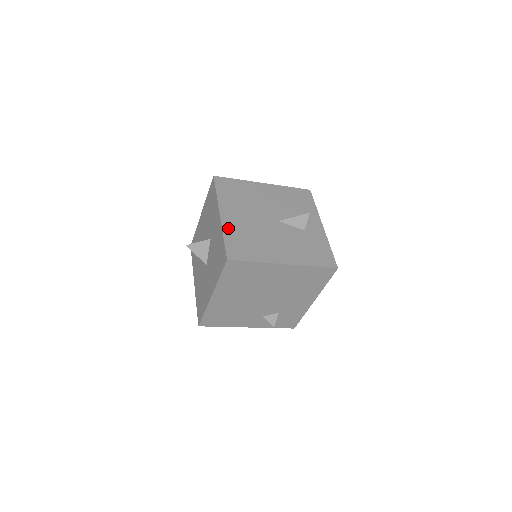
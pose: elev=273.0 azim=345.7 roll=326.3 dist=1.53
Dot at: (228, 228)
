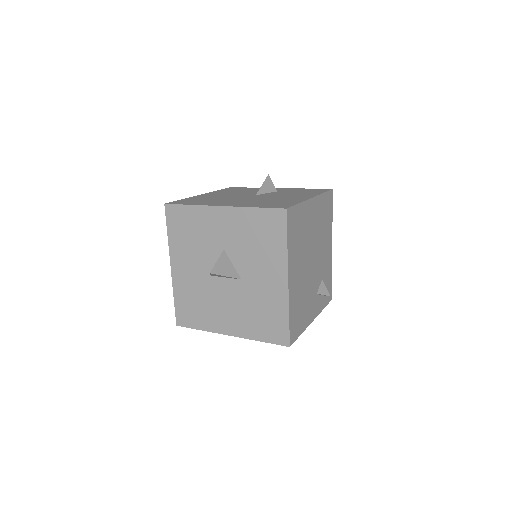
Dot at: (244, 205)
